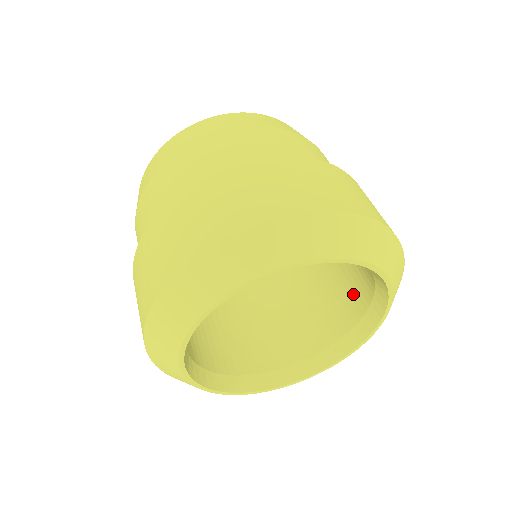
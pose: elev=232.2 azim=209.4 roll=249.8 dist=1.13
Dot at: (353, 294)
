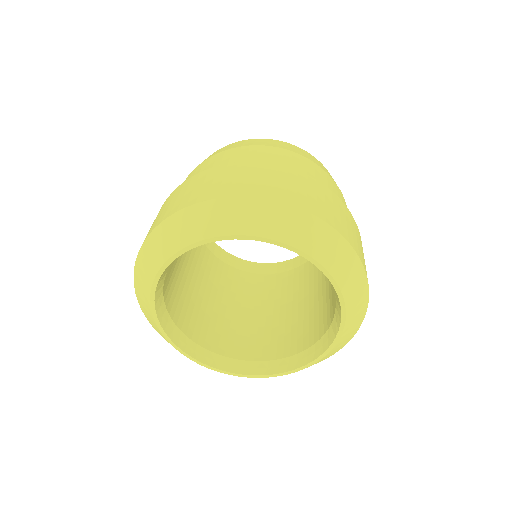
Dot at: (334, 292)
